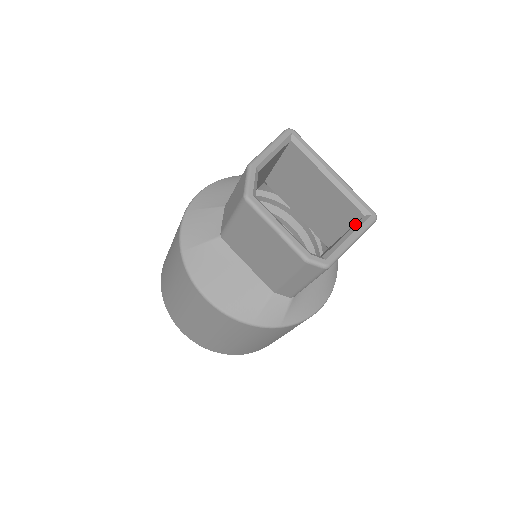
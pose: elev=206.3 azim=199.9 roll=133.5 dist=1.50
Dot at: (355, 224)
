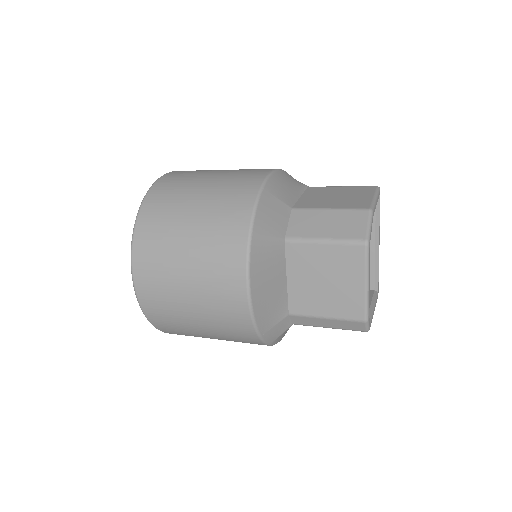
Dot at: (373, 296)
